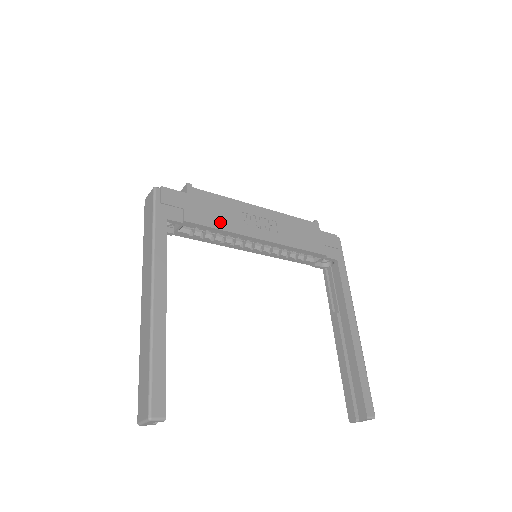
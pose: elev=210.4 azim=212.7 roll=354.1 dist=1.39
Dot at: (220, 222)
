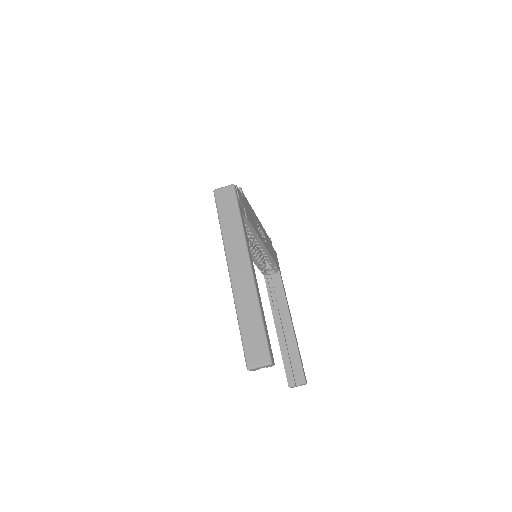
Dot at: (254, 225)
